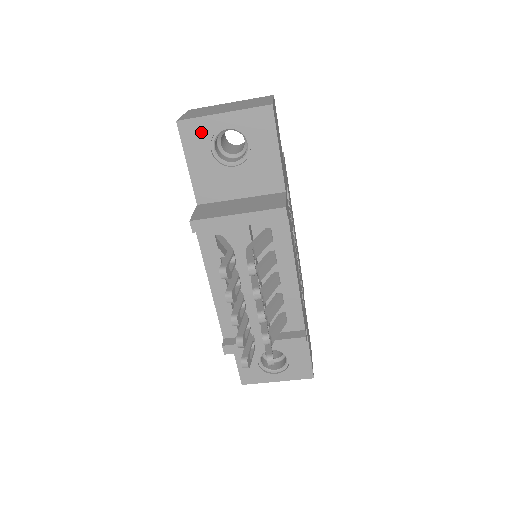
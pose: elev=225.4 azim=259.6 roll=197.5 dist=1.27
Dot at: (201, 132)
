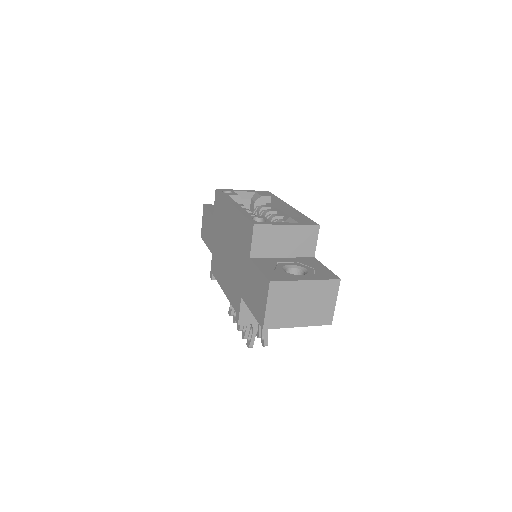
Dot at: occluded
